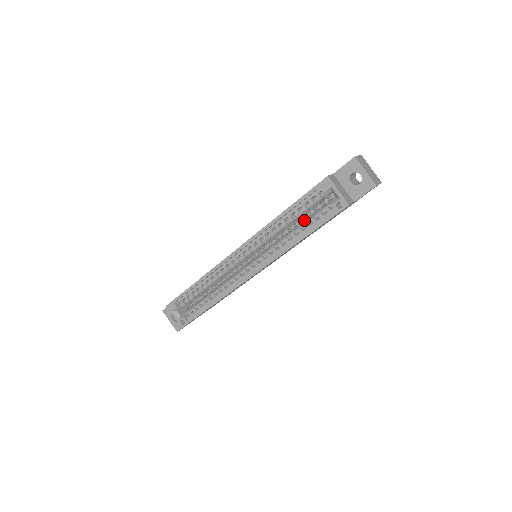
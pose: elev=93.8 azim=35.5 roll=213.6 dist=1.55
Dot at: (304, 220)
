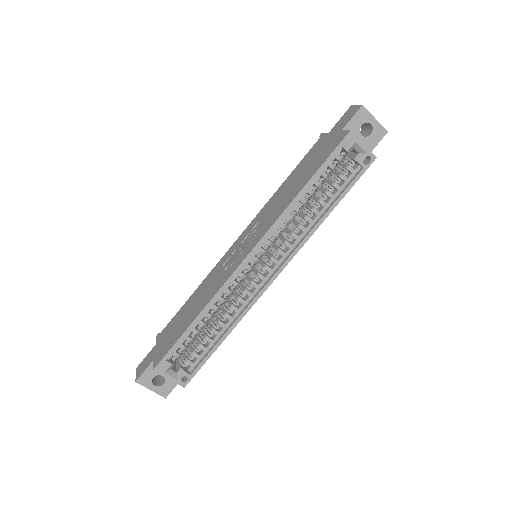
Dot at: (320, 191)
